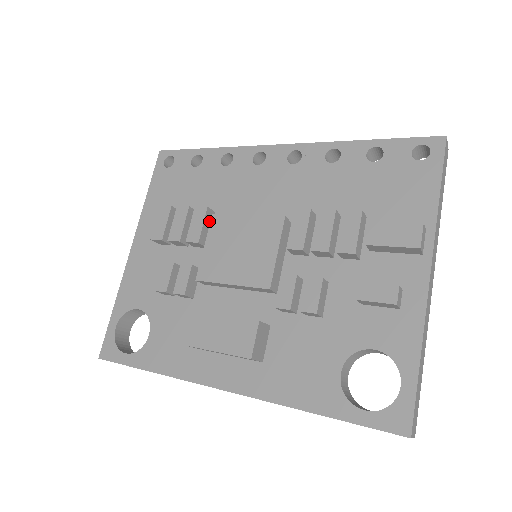
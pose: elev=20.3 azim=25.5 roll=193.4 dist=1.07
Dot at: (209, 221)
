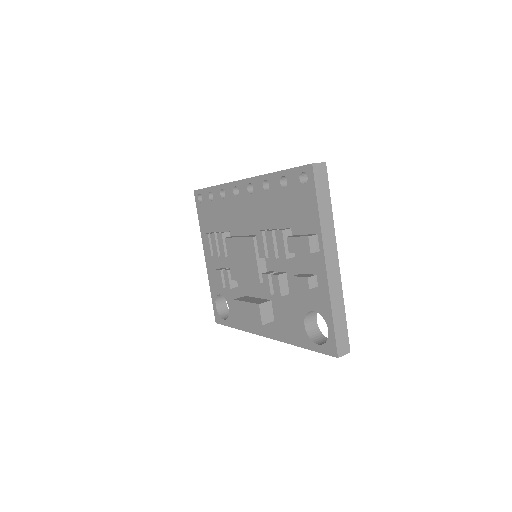
Dot at: occluded
